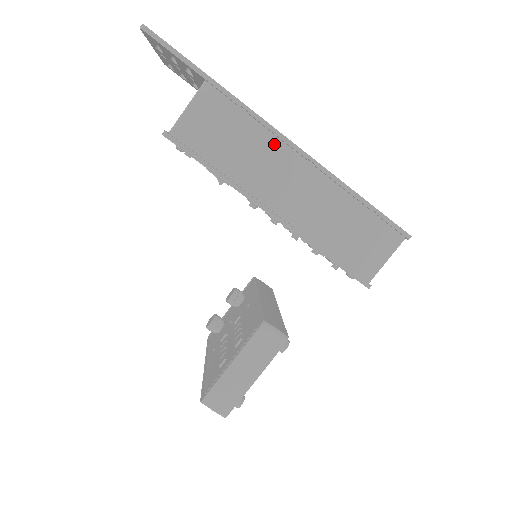
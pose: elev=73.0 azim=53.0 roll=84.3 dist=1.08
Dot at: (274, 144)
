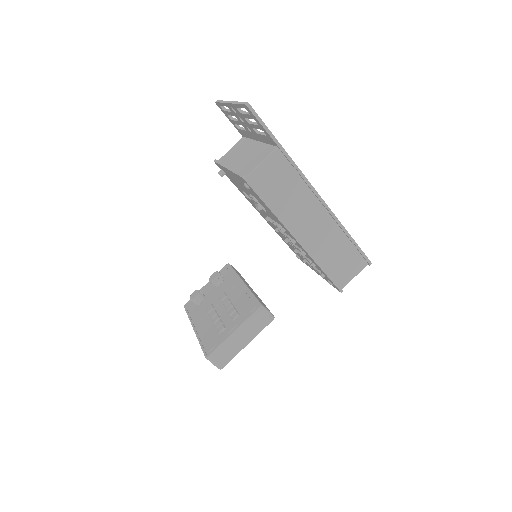
Dot at: (309, 195)
